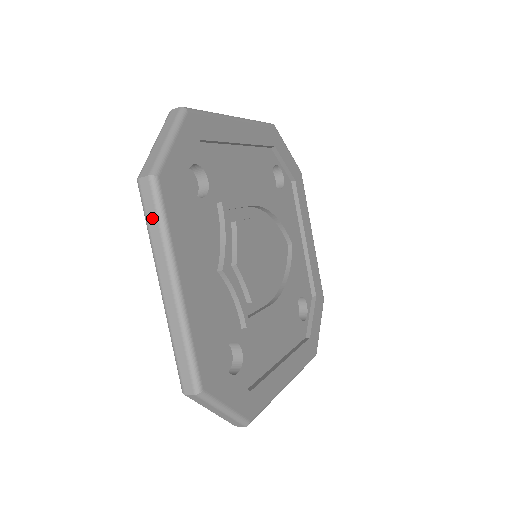
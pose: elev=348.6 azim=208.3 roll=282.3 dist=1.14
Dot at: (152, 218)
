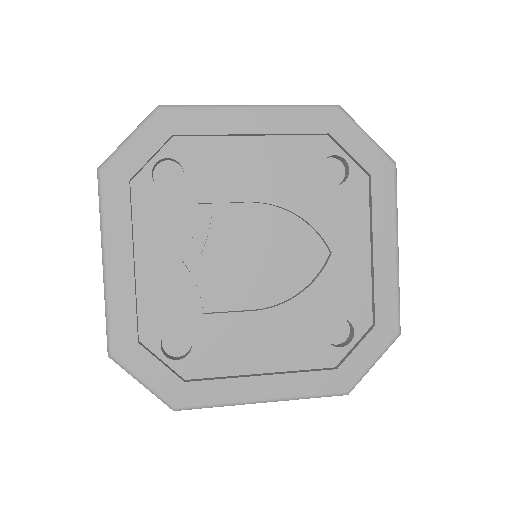
Dot at: (100, 204)
